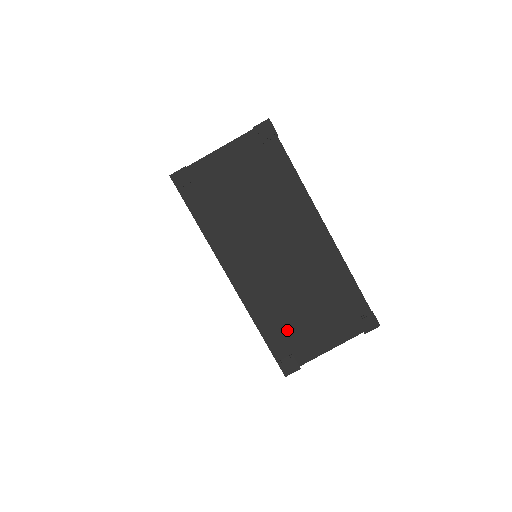
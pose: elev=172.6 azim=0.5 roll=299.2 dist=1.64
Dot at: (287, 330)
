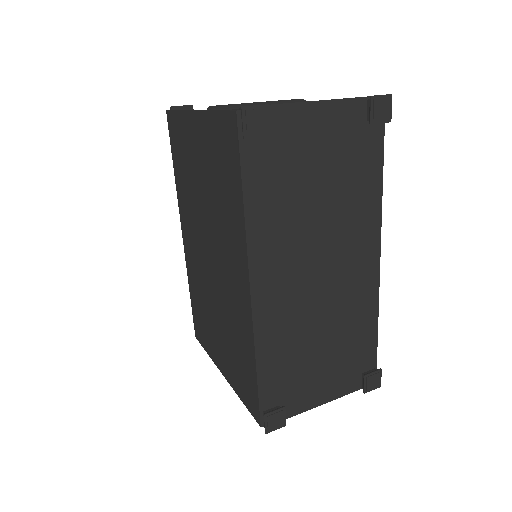
Dot at: (288, 374)
